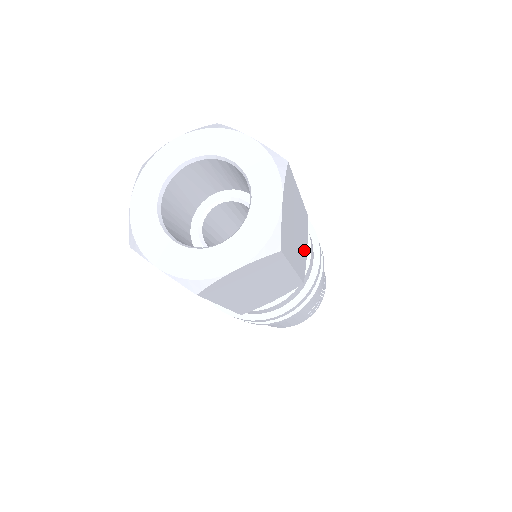
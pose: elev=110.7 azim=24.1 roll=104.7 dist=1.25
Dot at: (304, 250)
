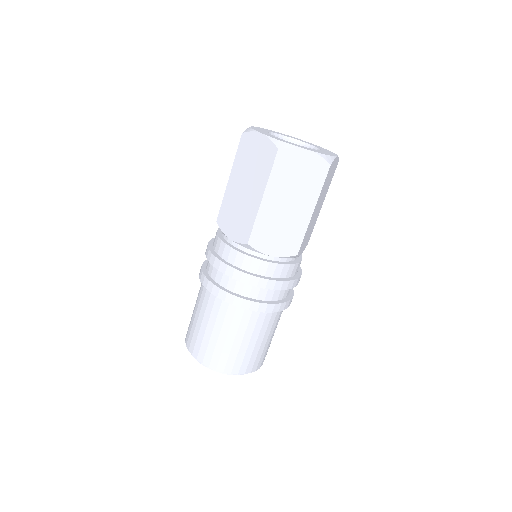
Dot at: occluded
